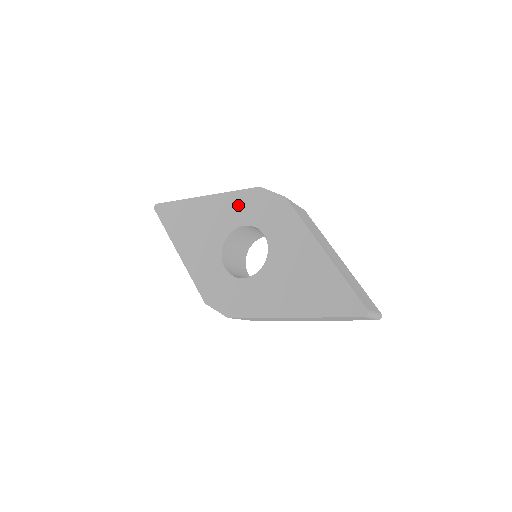
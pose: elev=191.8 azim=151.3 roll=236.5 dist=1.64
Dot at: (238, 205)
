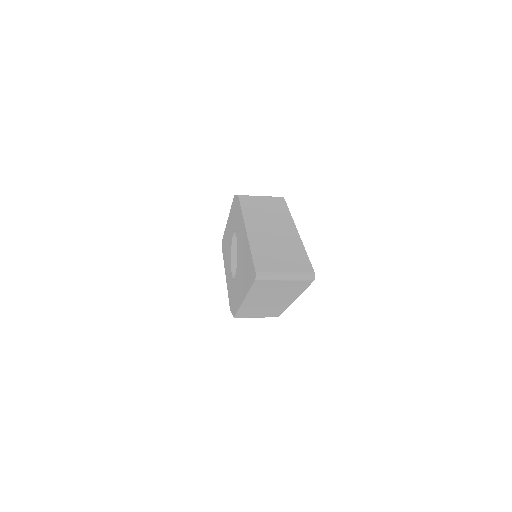
Dot at: occluded
